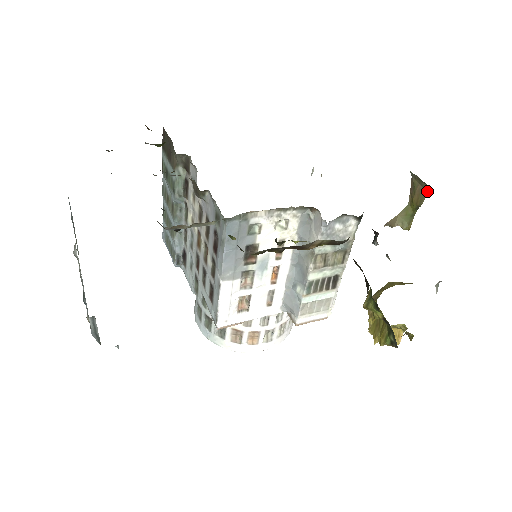
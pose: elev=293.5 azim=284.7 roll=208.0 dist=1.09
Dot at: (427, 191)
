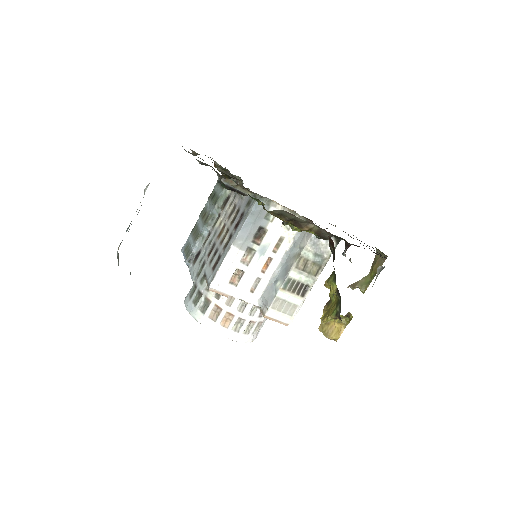
Dot at: (384, 261)
